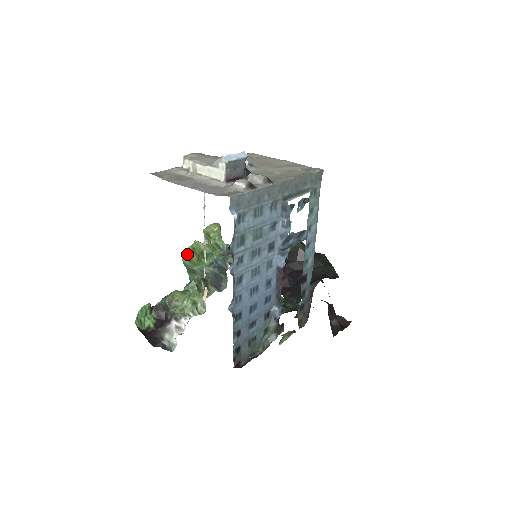
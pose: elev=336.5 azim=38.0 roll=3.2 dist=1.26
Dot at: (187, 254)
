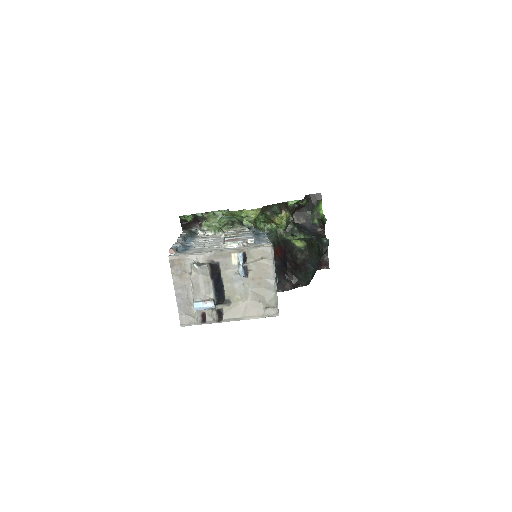
Dot at: (225, 214)
